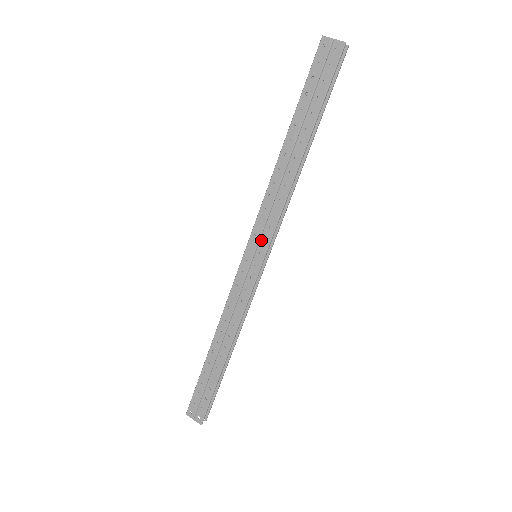
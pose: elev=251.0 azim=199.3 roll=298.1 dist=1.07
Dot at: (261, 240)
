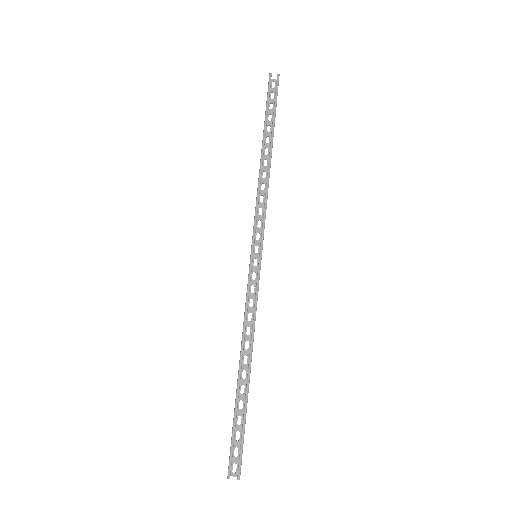
Dot at: occluded
